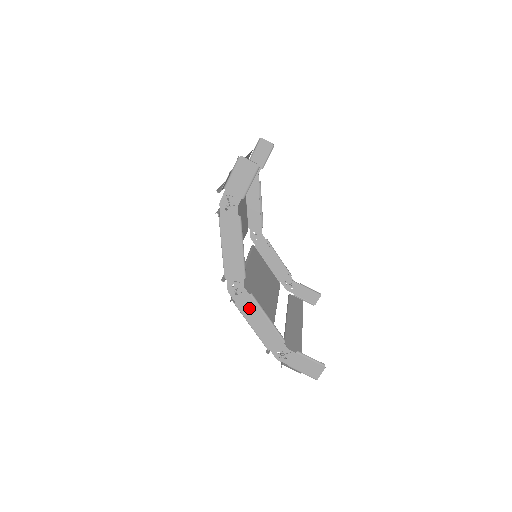
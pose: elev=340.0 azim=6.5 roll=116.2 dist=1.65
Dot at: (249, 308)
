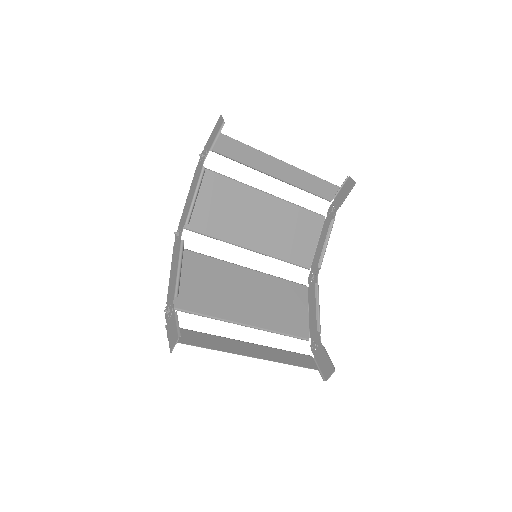
Dot at: (176, 254)
